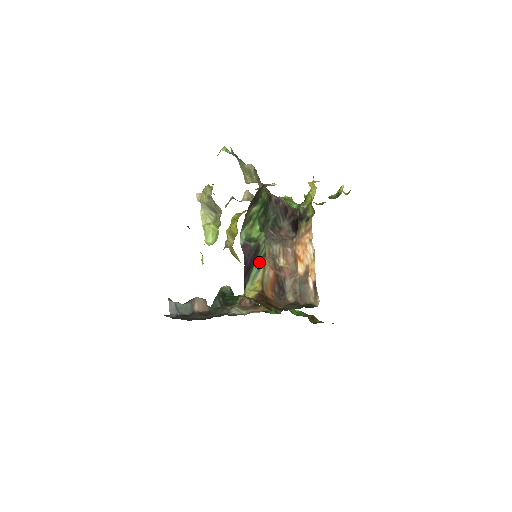
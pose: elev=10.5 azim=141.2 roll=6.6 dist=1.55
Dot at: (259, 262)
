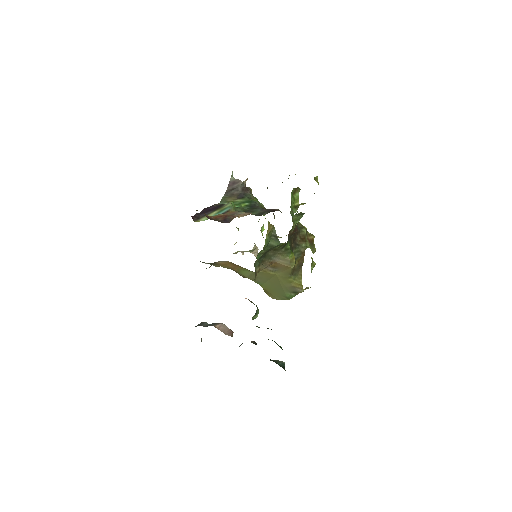
Dot at: occluded
